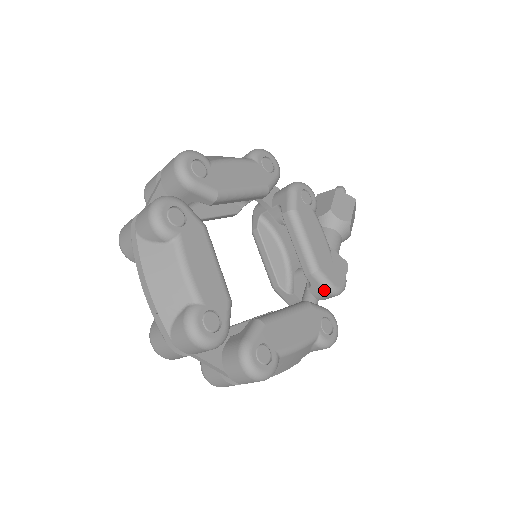
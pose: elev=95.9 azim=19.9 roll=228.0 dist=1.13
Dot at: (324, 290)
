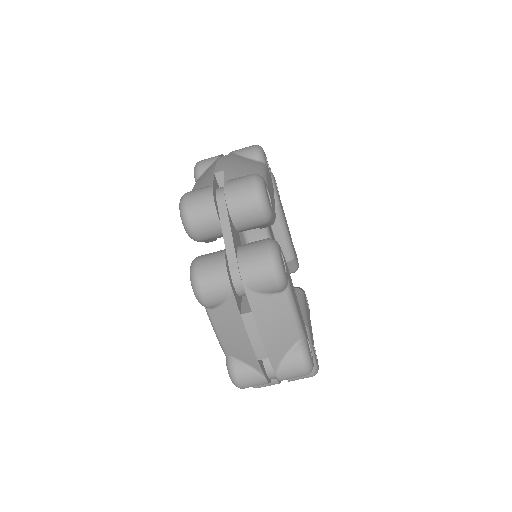
Dot at: (292, 271)
